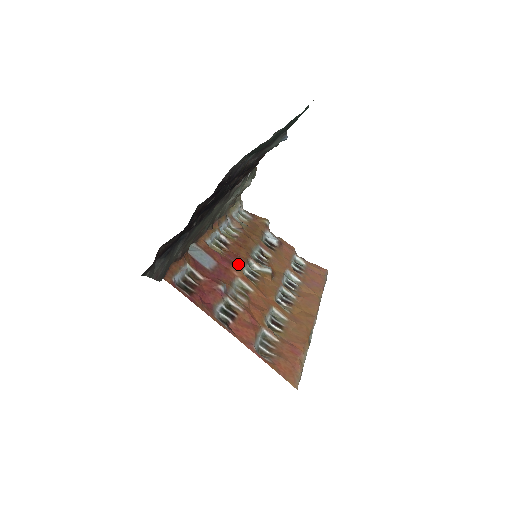
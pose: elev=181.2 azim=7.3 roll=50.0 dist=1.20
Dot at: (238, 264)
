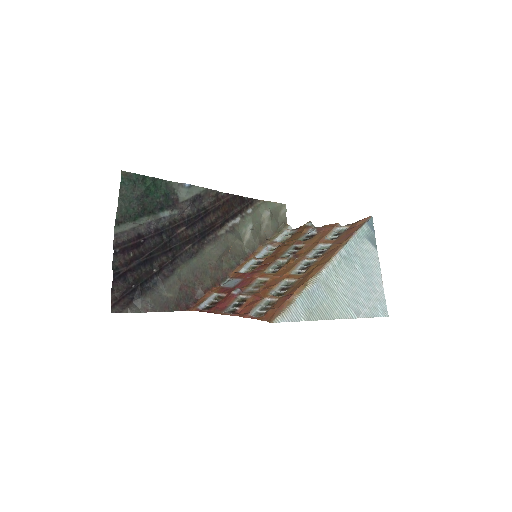
Dot at: (263, 269)
